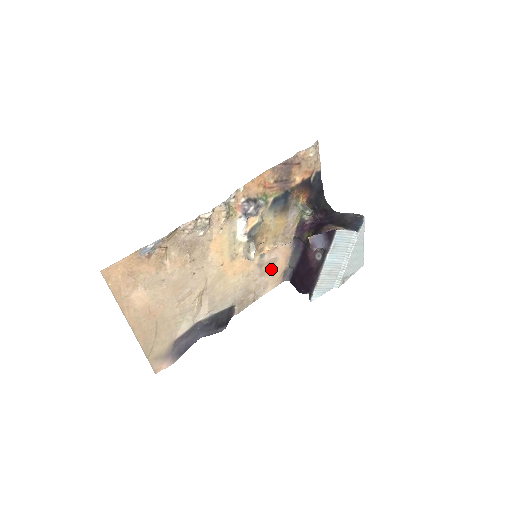
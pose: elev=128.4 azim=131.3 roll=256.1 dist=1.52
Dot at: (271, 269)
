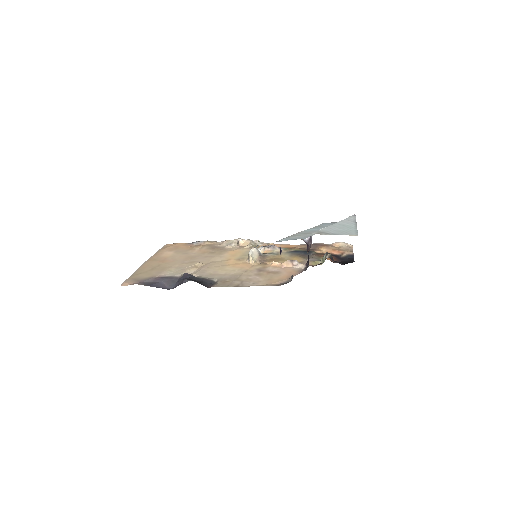
Dot at: (270, 276)
